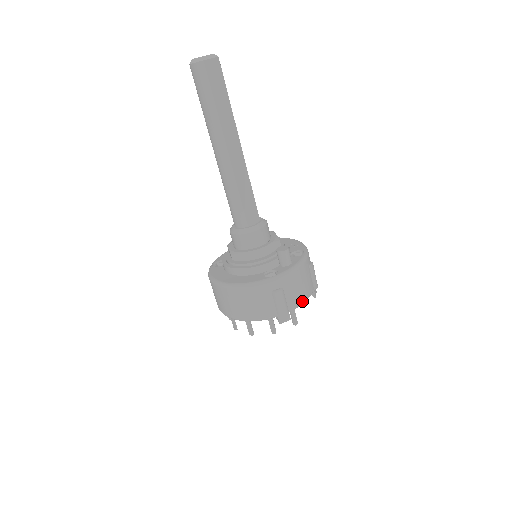
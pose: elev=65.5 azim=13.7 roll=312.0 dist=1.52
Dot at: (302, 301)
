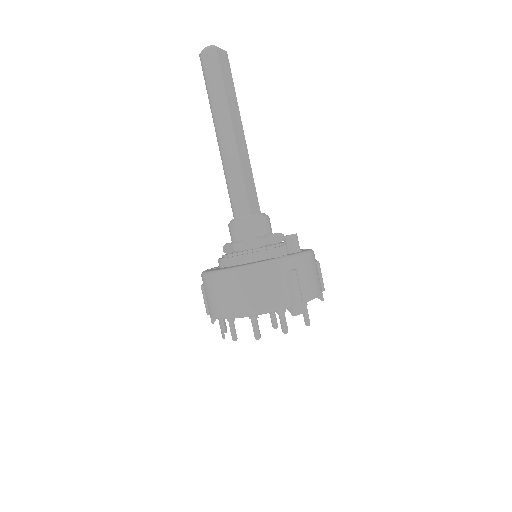
Dot at: (315, 294)
